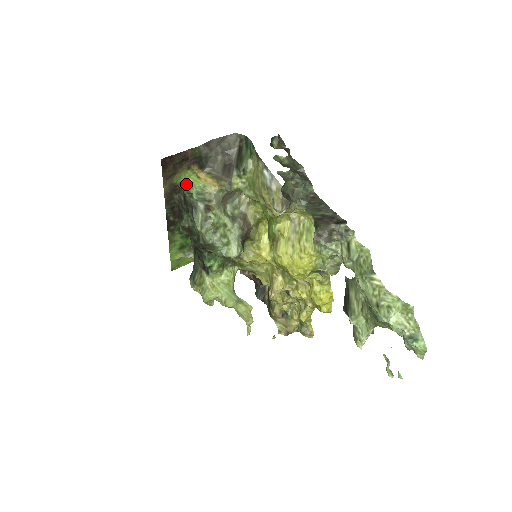
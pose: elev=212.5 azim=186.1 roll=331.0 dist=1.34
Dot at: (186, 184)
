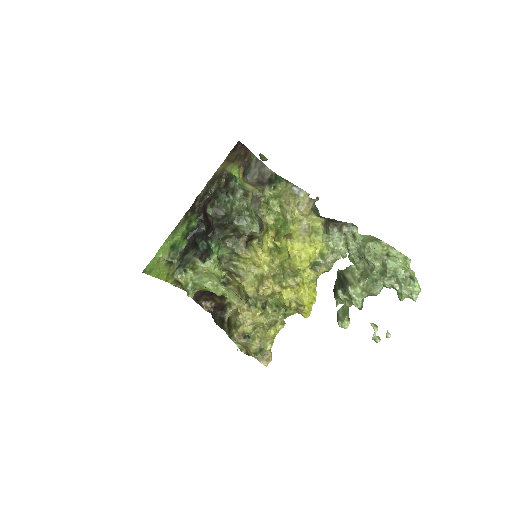
Dot at: (233, 175)
